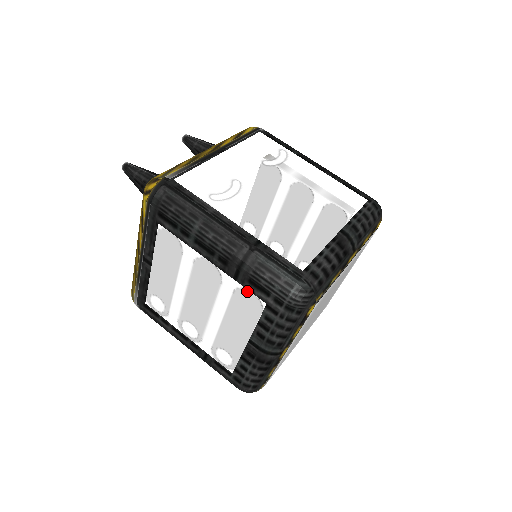
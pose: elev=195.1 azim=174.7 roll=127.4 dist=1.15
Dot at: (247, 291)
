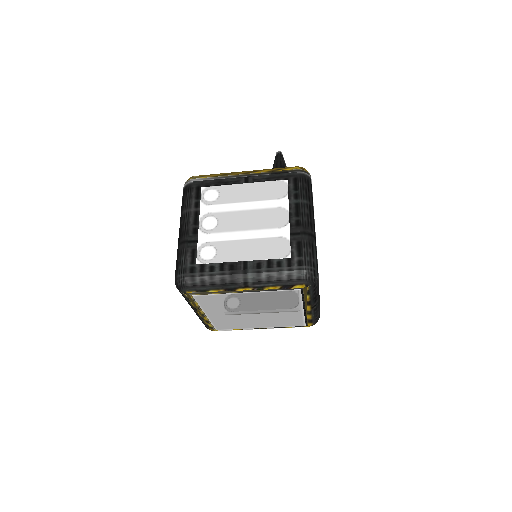
Dot at: (289, 244)
